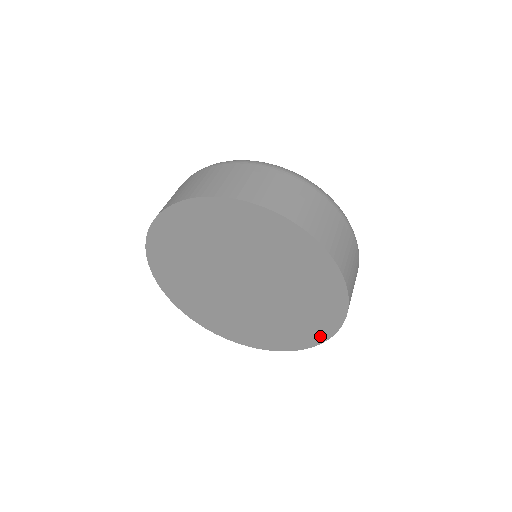
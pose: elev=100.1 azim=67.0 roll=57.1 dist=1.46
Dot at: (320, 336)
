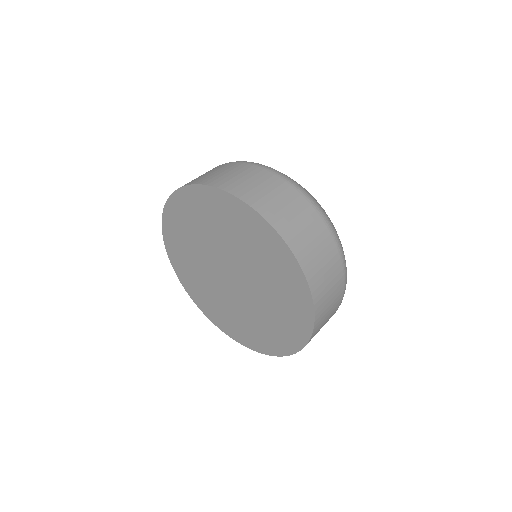
Dot at: (230, 333)
